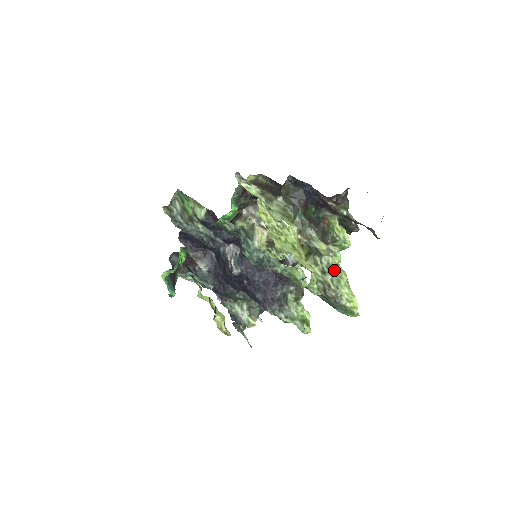
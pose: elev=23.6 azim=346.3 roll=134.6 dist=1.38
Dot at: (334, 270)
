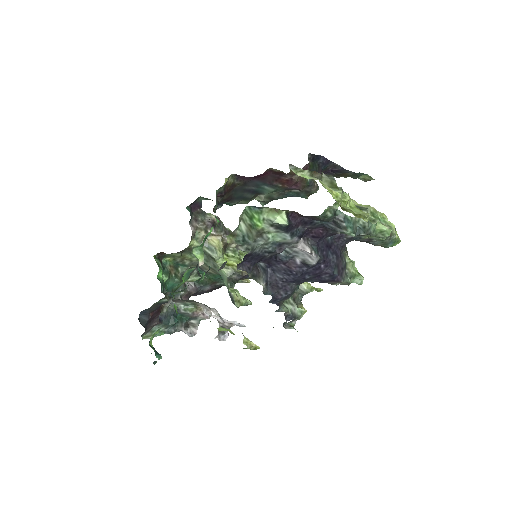
Dot at: (377, 215)
